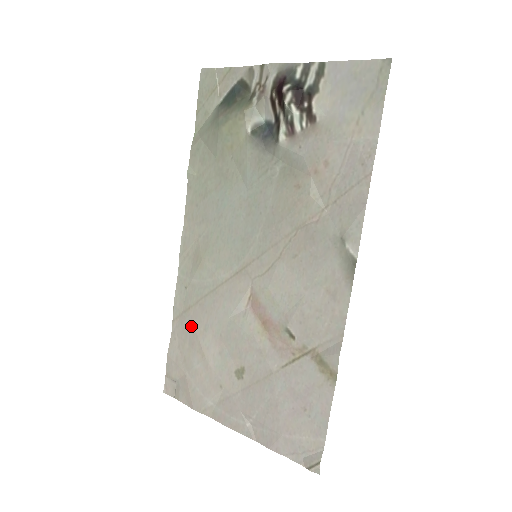
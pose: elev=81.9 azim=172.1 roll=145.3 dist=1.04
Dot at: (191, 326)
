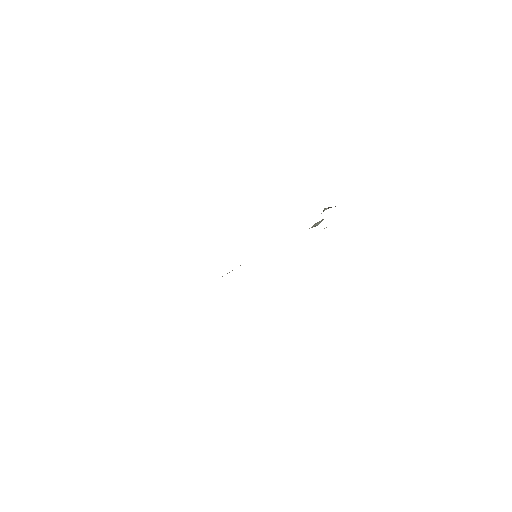
Dot at: occluded
